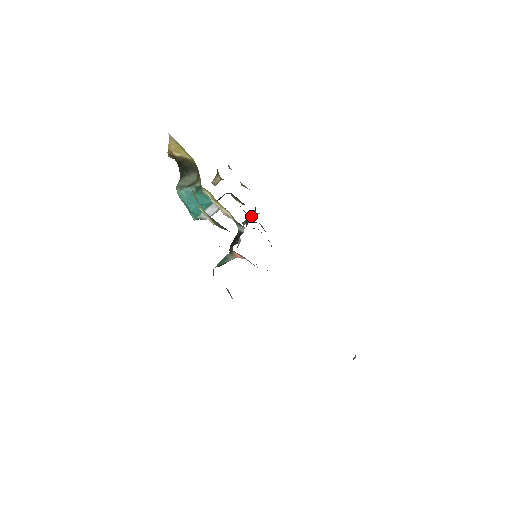
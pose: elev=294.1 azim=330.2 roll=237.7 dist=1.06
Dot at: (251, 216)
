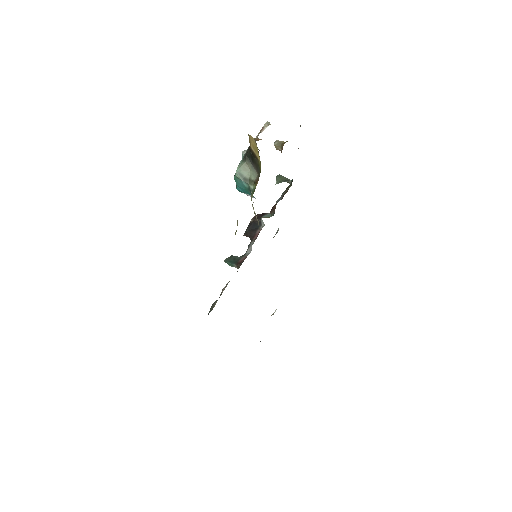
Dot at: occluded
